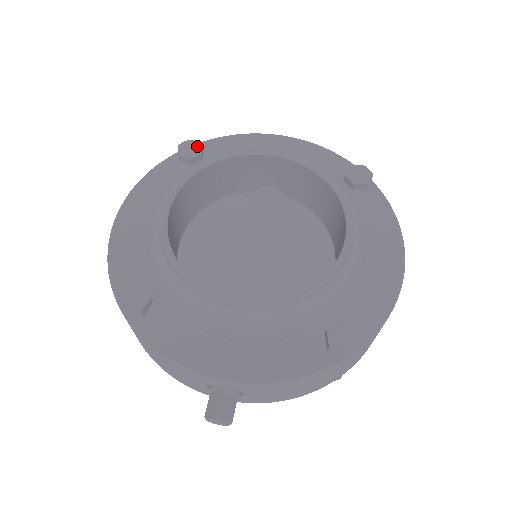
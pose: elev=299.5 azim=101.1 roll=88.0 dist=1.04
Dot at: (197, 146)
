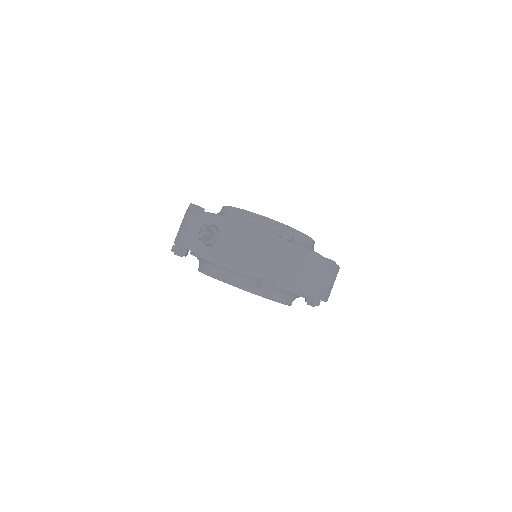
Dot at: occluded
